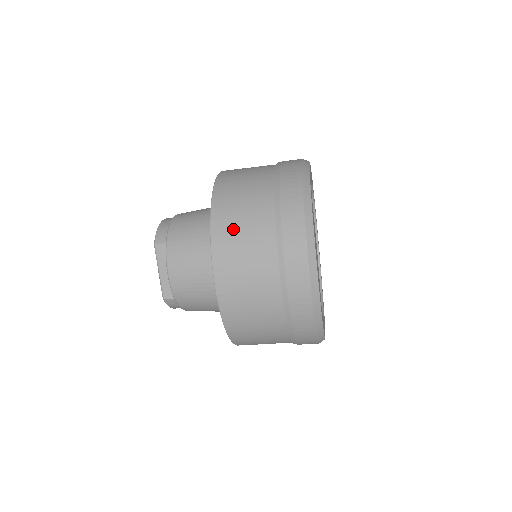
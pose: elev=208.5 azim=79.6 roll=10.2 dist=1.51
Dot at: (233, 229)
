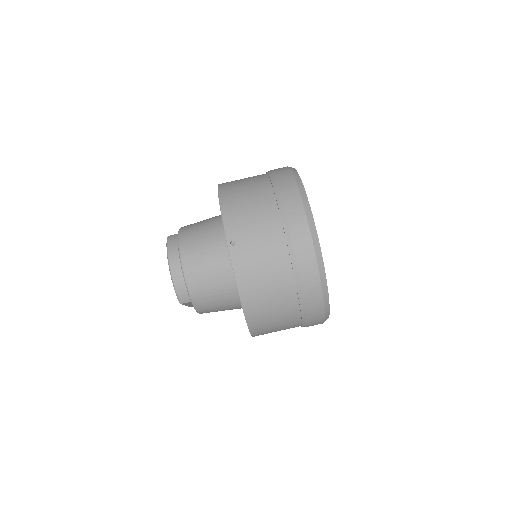
Dot at: occluded
